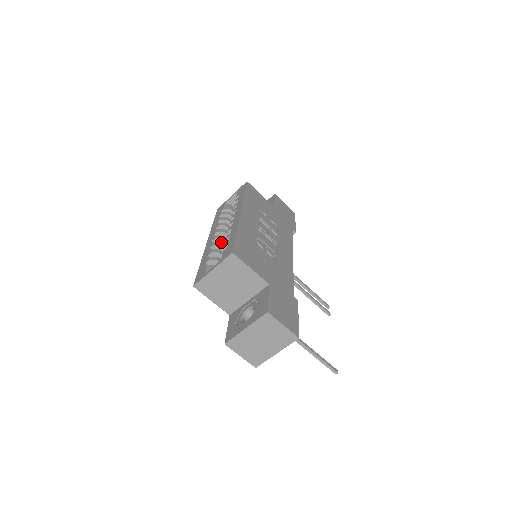
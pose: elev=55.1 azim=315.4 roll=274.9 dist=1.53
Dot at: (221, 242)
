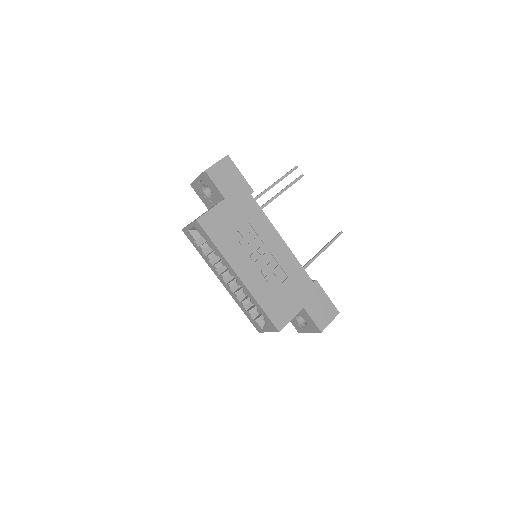
Dot at: (239, 290)
